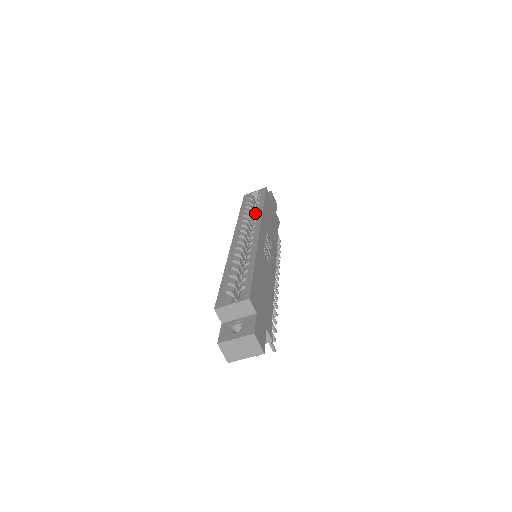
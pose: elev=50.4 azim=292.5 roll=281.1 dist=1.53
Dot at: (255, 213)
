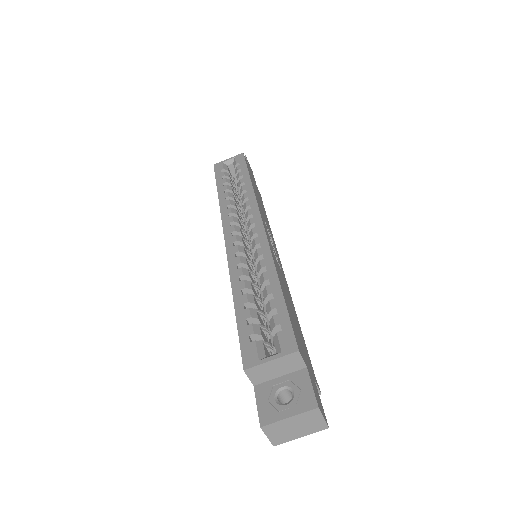
Dot at: (243, 194)
